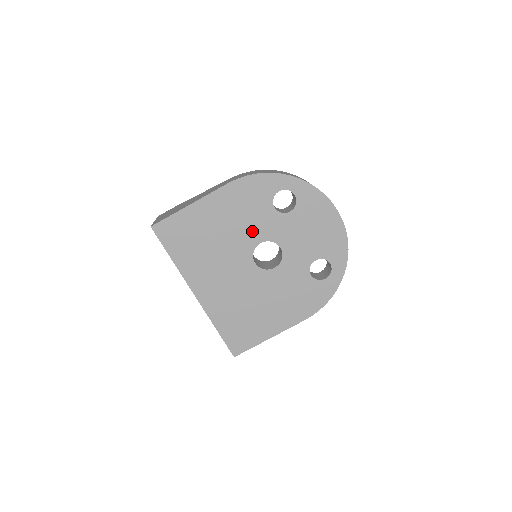
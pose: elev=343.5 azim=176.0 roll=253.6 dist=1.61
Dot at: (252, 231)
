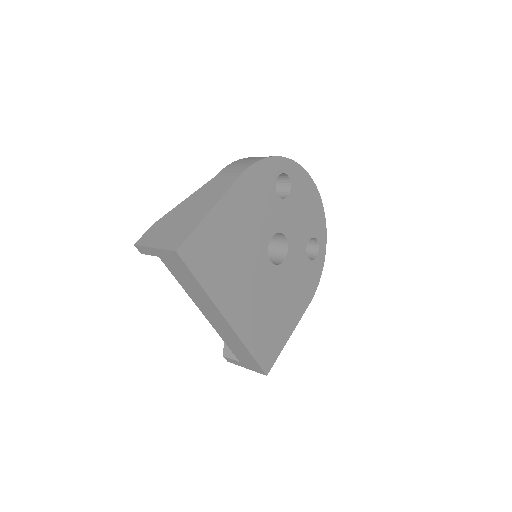
Dot at: (264, 226)
